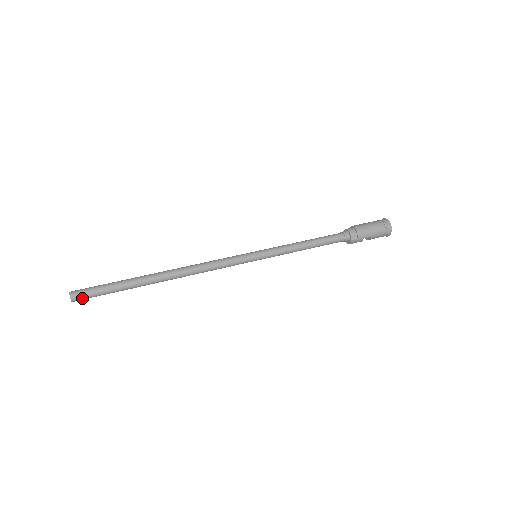
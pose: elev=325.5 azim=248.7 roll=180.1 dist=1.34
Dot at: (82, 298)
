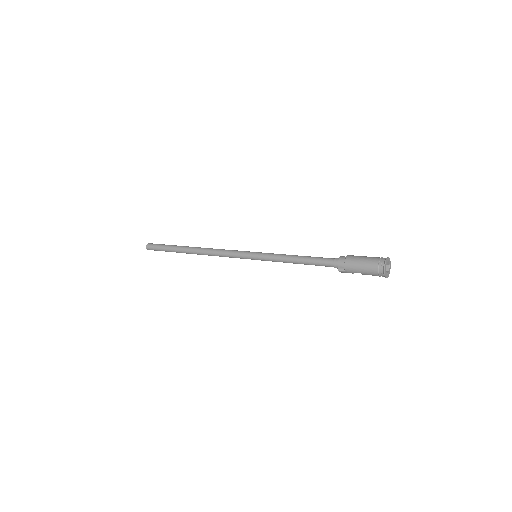
Dot at: occluded
